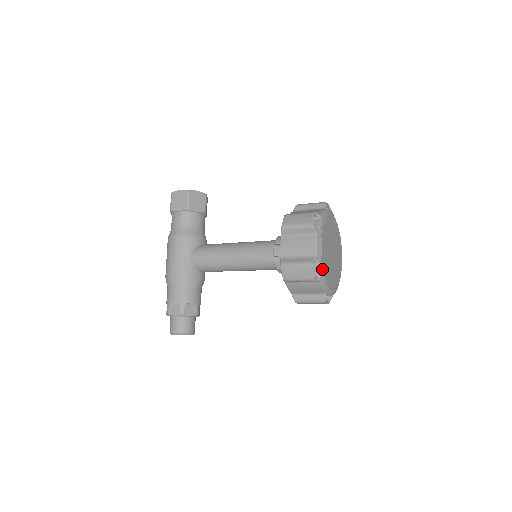
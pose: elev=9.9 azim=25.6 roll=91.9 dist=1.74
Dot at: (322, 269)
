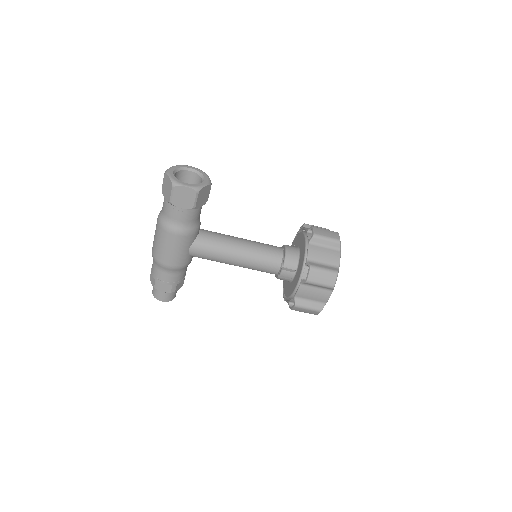
Dot at: occluded
